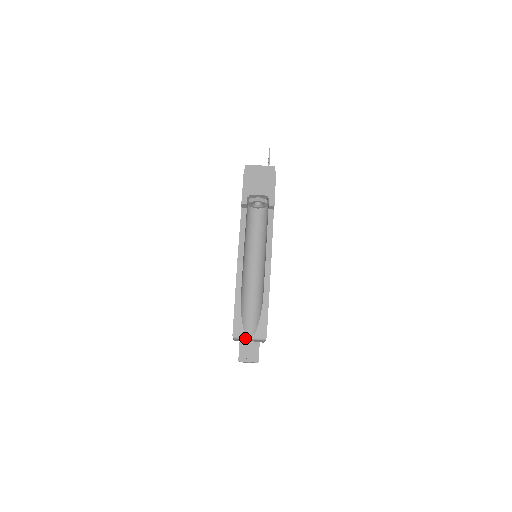
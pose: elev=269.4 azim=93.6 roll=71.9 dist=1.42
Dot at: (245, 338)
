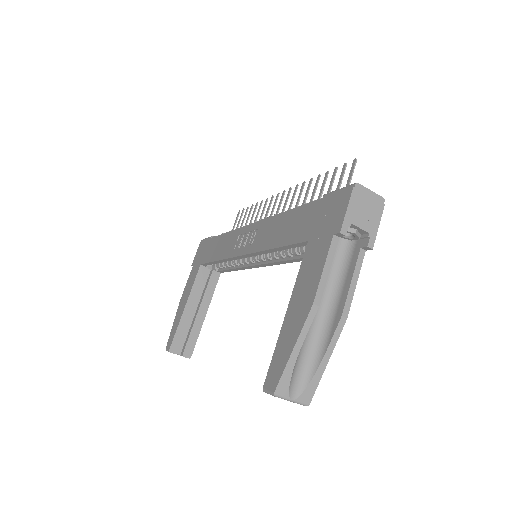
Dot at: (287, 399)
